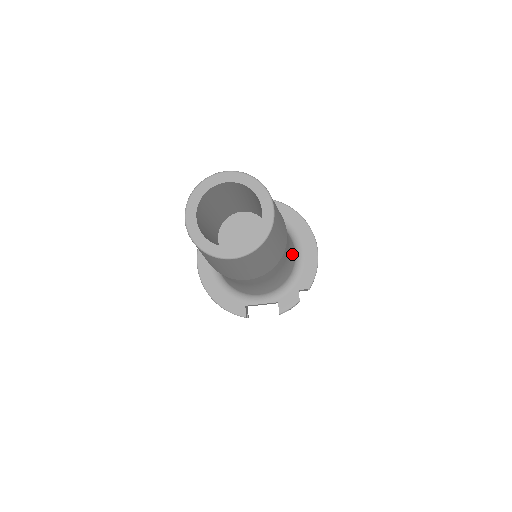
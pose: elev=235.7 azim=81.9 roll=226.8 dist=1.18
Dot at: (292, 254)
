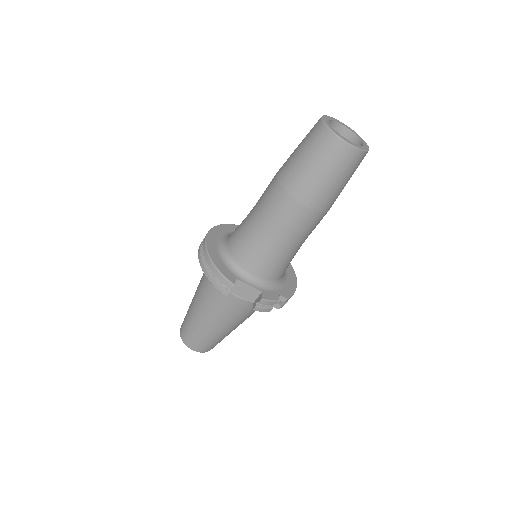
Dot at: occluded
